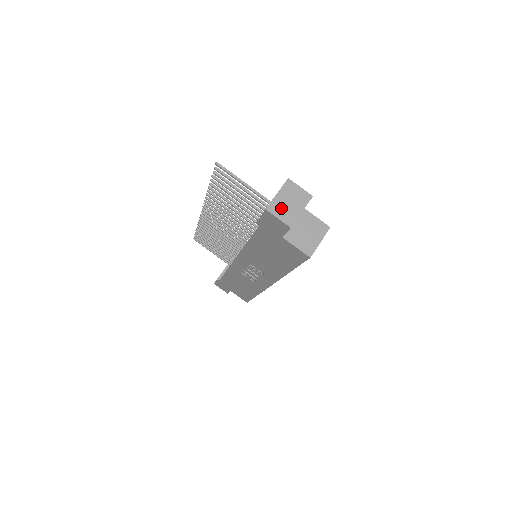
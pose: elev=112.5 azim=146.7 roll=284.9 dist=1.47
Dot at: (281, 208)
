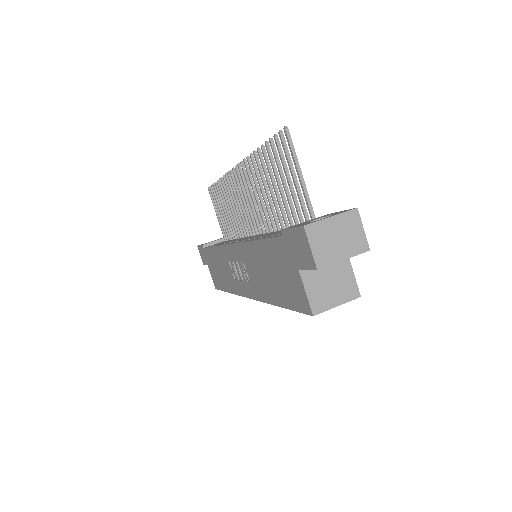
Dot at: (323, 238)
